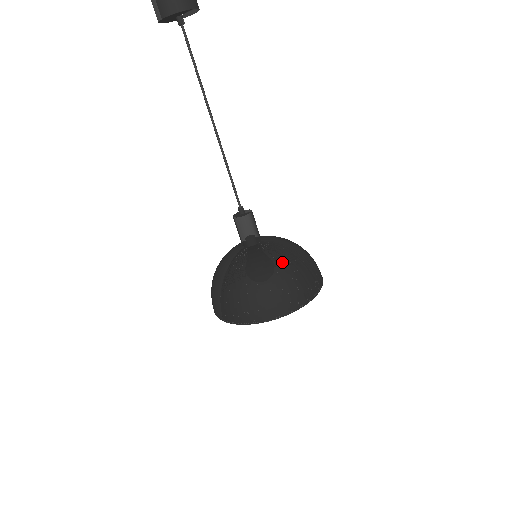
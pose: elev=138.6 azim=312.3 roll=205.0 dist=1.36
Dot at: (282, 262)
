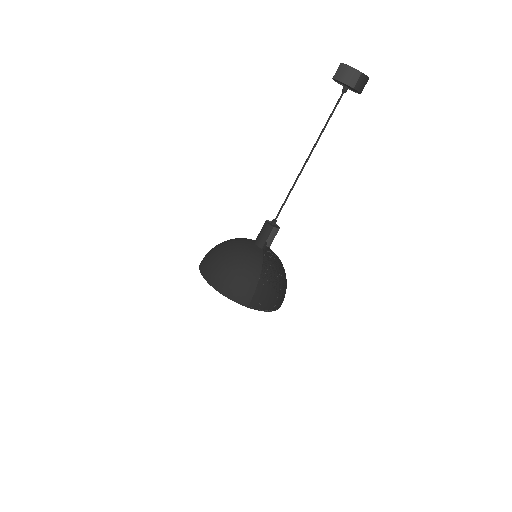
Dot at: occluded
